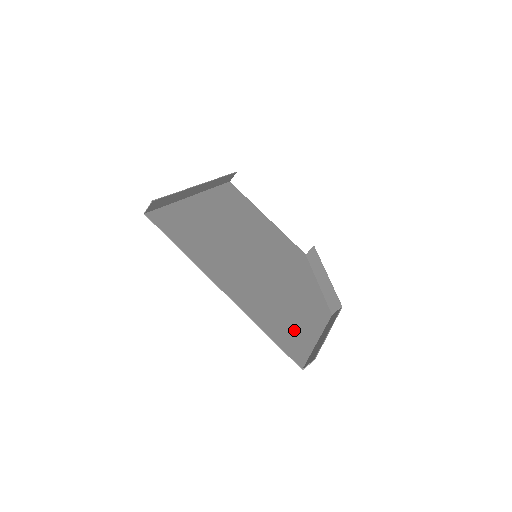
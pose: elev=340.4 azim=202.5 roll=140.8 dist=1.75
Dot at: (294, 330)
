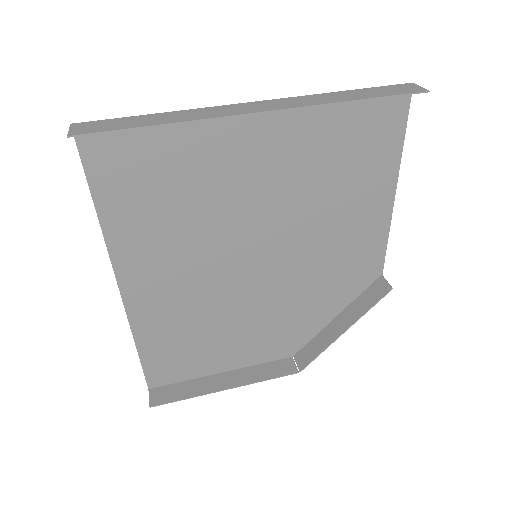
Dot at: (192, 355)
